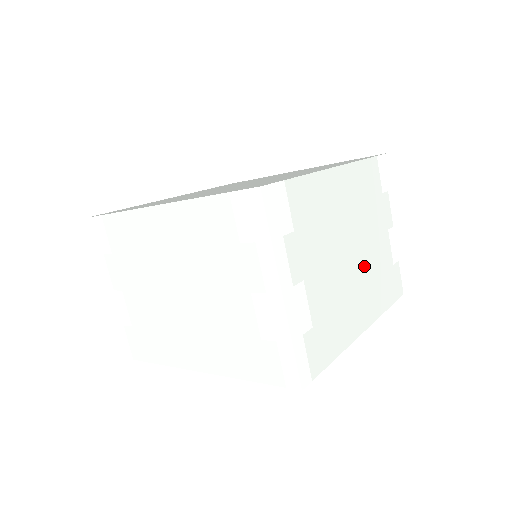
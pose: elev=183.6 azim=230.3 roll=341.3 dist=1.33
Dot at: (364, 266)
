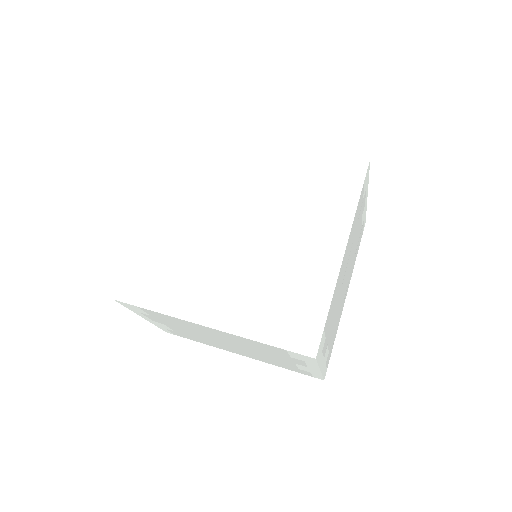
Dot at: (349, 269)
